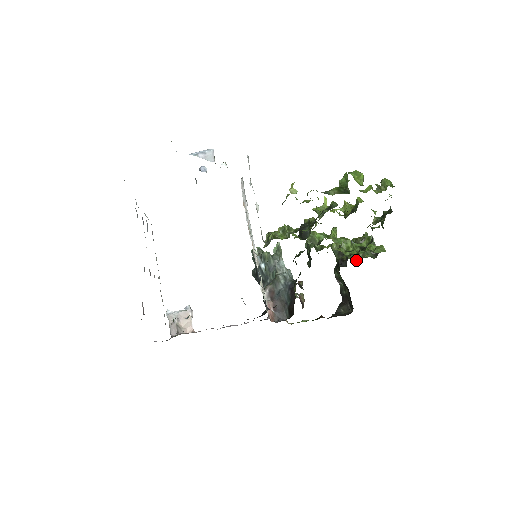
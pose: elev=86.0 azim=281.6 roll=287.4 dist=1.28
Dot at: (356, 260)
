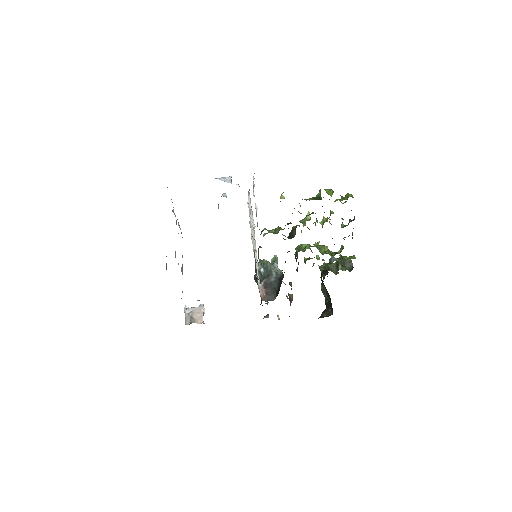
Dot at: occluded
